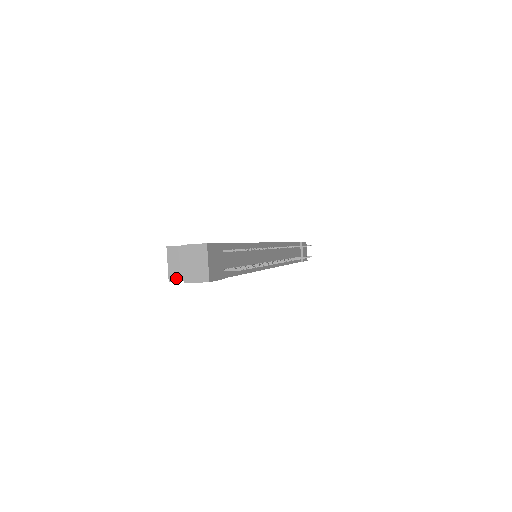
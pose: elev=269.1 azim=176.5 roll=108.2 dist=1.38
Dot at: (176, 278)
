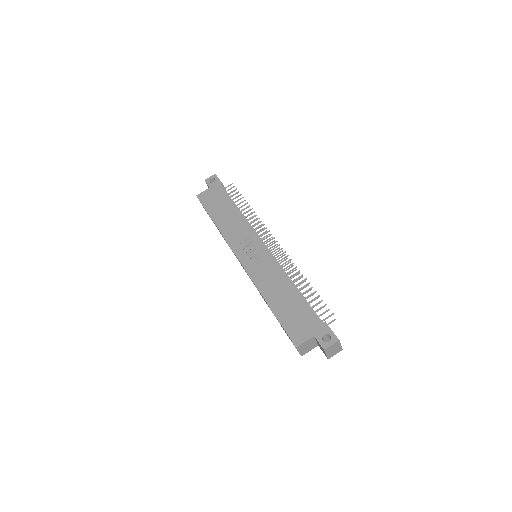
Dot at: occluded
